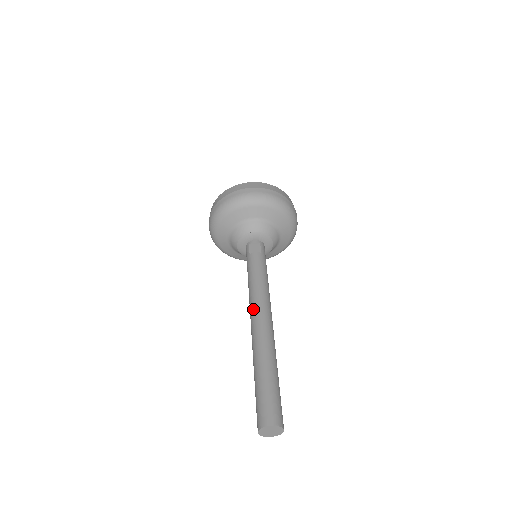
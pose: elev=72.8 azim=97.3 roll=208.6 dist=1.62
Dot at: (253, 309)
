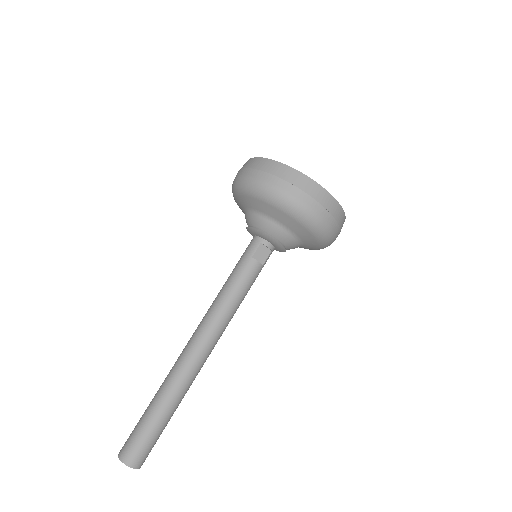
Dot at: (204, 334)
